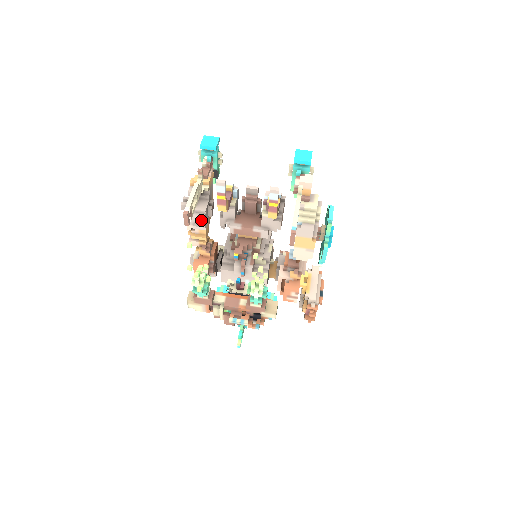
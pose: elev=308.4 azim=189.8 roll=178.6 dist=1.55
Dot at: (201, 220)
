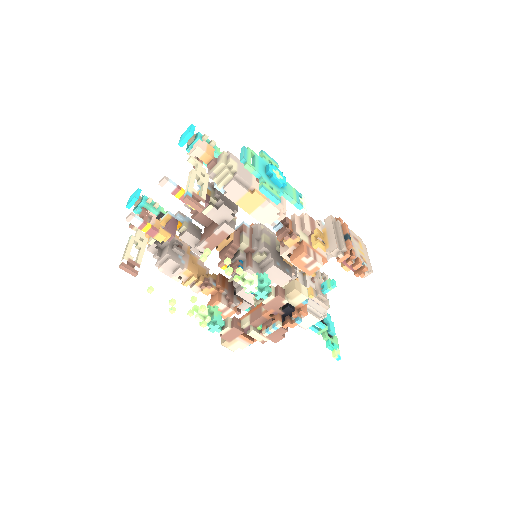
Dot at: (172, 264)
